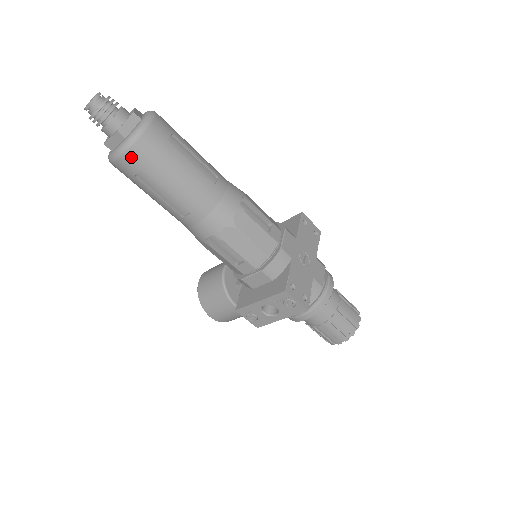
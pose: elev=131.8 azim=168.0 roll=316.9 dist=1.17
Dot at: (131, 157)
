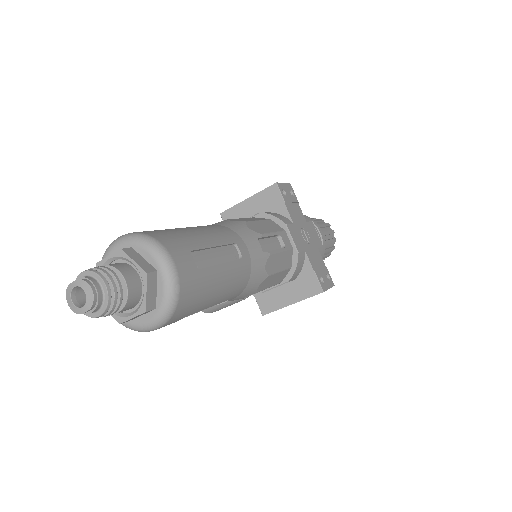
Dot at: (172, 321)
